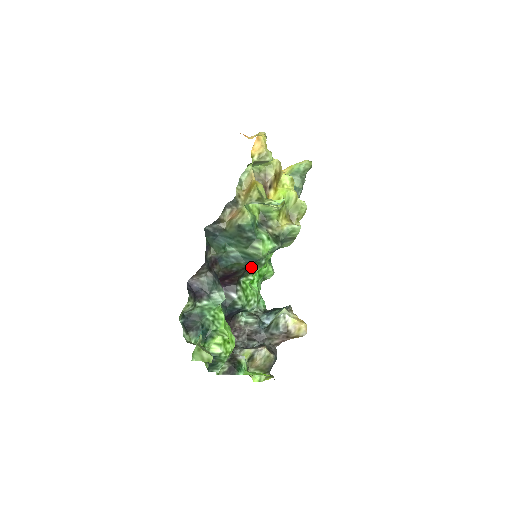
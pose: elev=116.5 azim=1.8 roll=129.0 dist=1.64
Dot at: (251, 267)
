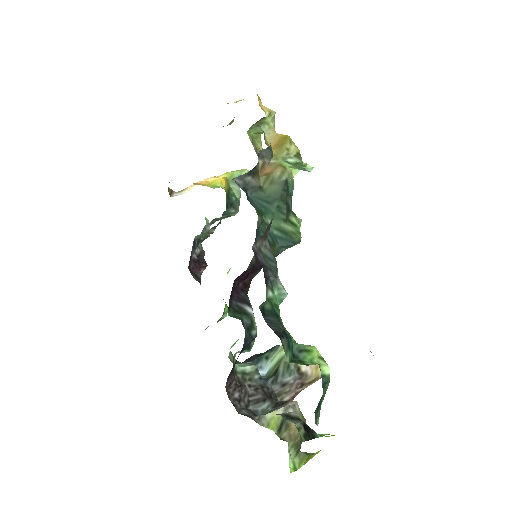
Dot at: occluded
